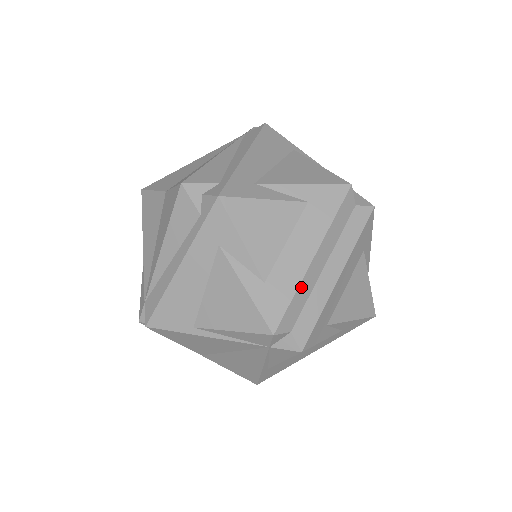
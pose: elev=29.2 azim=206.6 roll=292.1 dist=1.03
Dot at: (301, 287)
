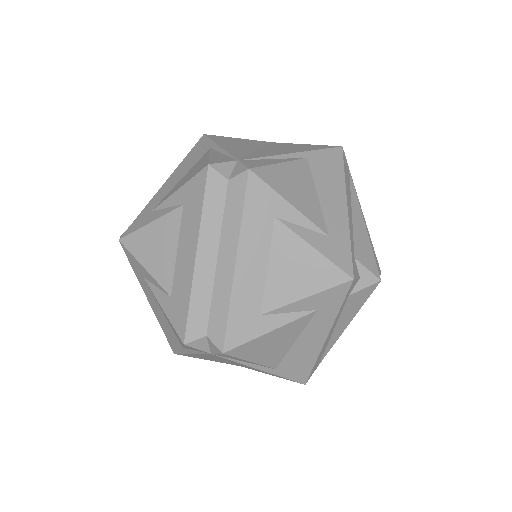
Dot at: (195, 290)
